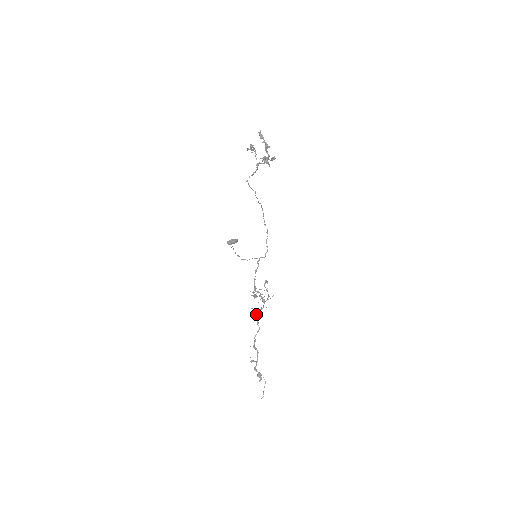
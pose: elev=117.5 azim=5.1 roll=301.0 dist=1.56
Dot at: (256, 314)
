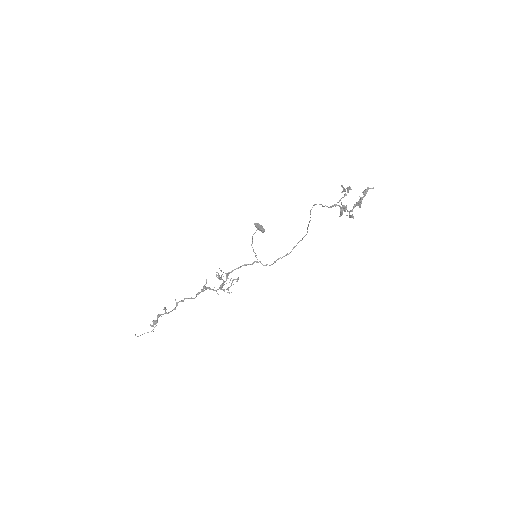
Dot at: (204, 287)
